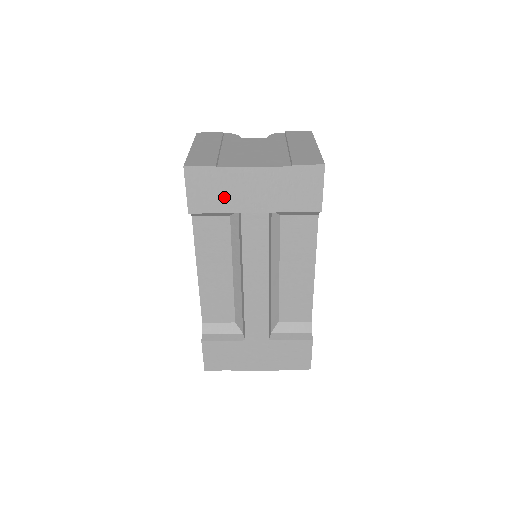
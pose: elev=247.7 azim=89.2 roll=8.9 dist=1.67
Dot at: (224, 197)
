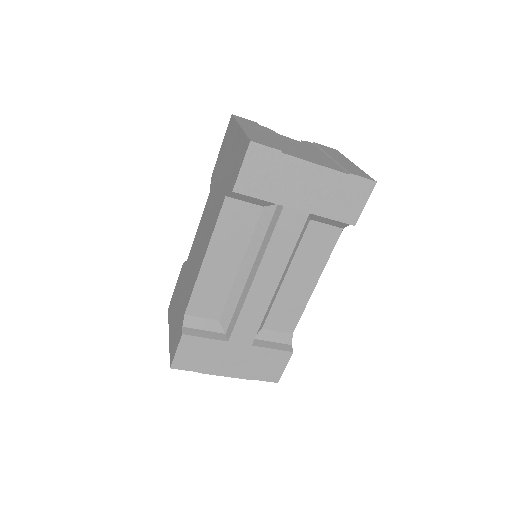
Dot at: (275, 185)
